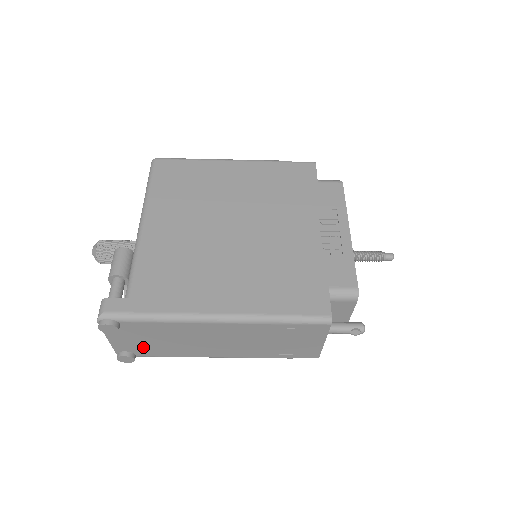
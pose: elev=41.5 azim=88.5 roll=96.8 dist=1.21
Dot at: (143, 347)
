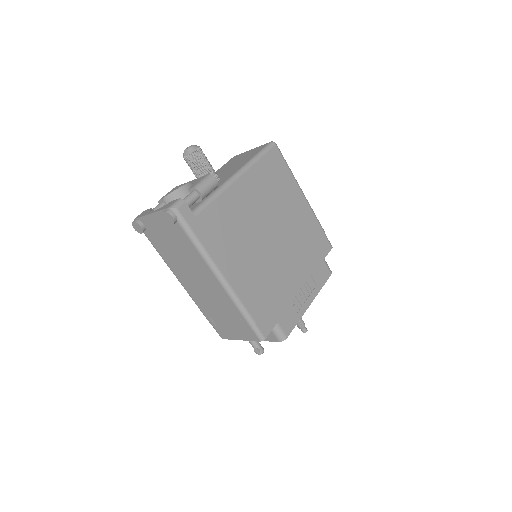
Dot at: (158, 236)
